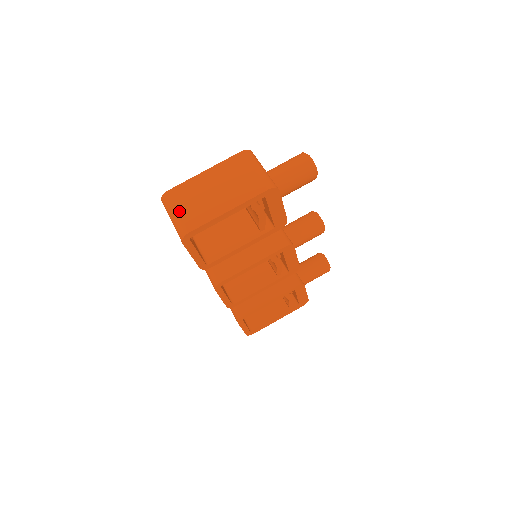
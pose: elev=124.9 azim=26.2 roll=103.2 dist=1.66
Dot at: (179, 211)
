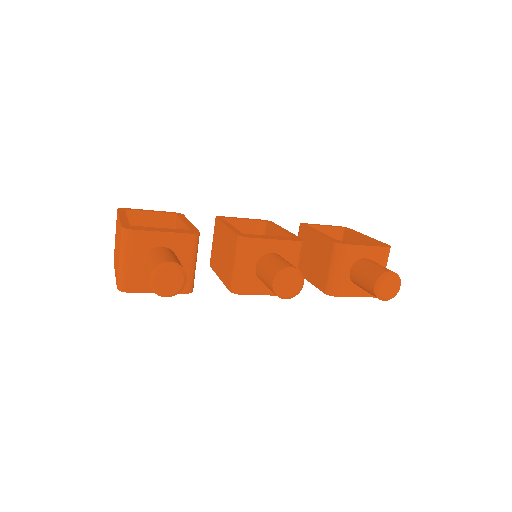
Dot at: (115, 237)
